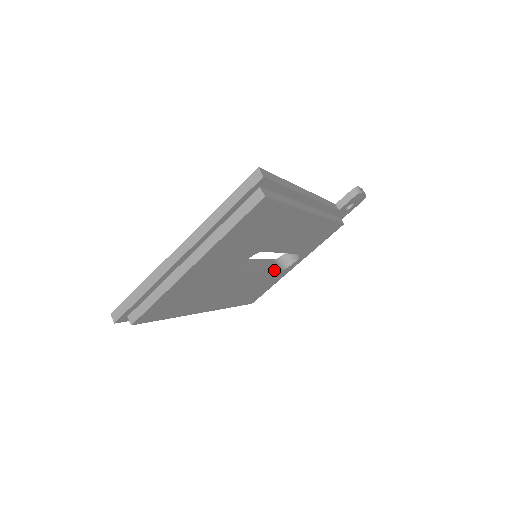
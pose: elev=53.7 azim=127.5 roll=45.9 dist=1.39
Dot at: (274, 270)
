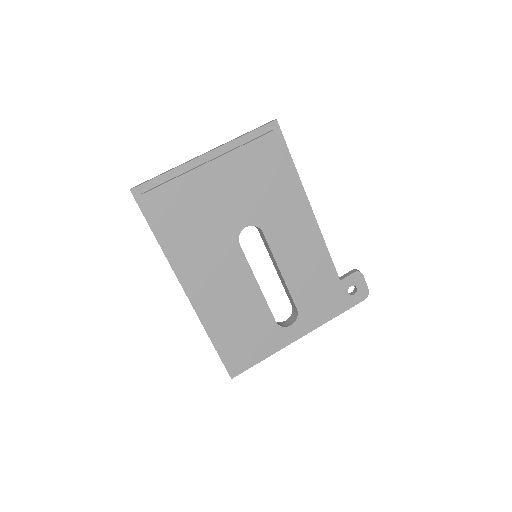
Dot at: (268, 307)
